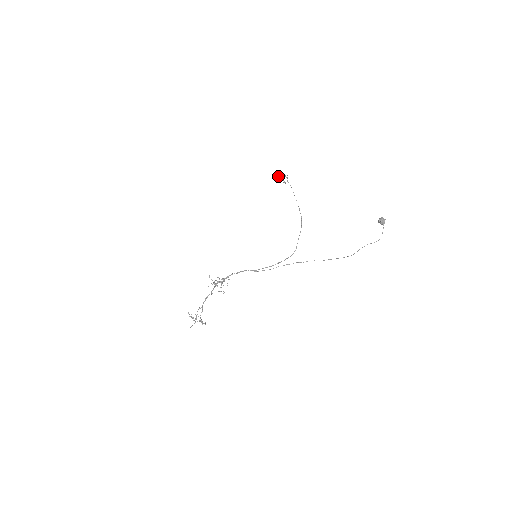
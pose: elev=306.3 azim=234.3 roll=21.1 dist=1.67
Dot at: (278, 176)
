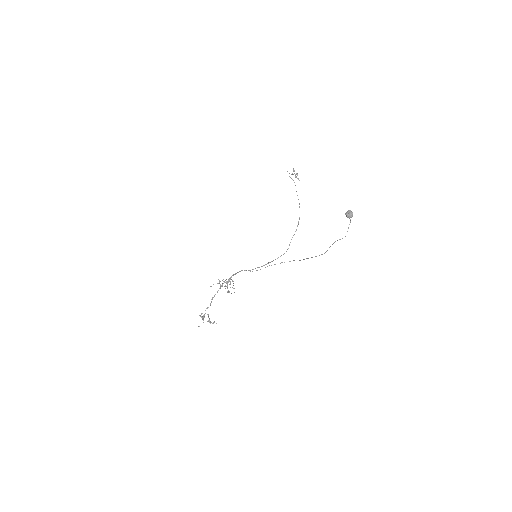
Dot at: occluded
